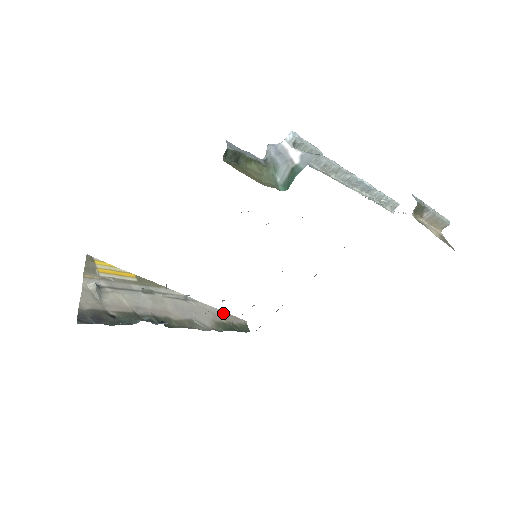
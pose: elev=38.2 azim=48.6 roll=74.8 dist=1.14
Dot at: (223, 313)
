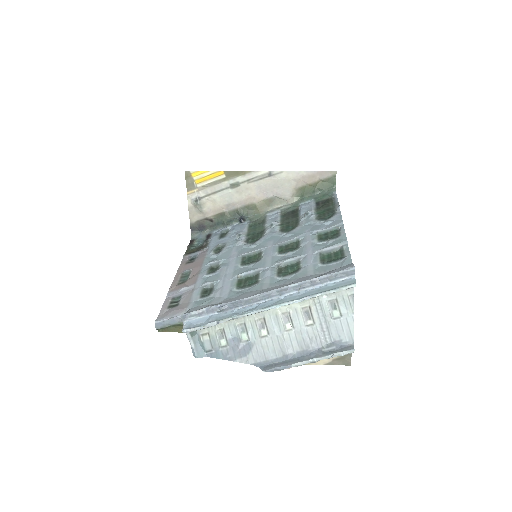
Dot at: (309, 174)
